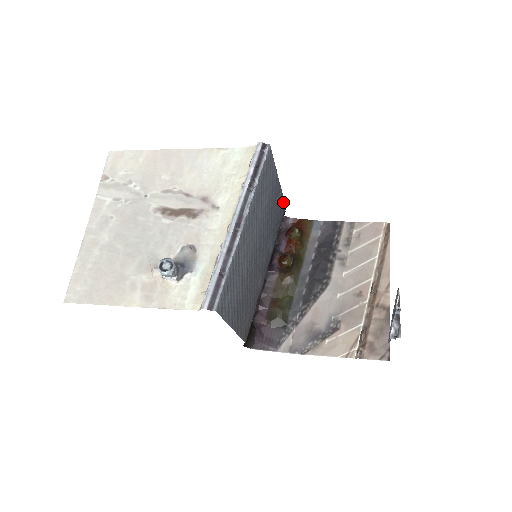
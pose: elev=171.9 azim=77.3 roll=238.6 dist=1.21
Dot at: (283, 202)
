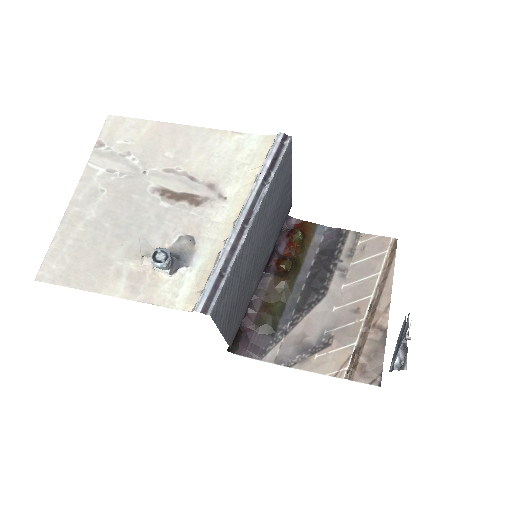
Dot at: (290, 200)
